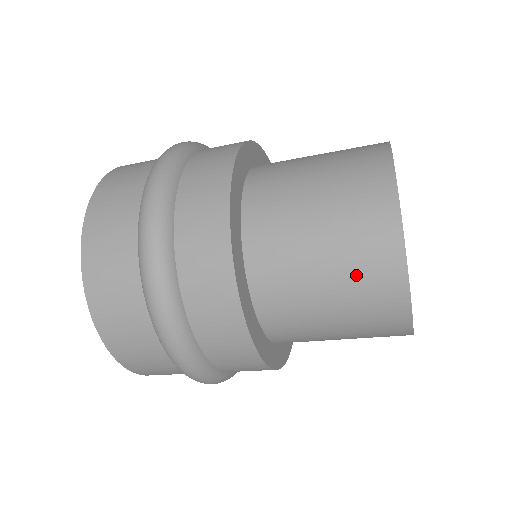
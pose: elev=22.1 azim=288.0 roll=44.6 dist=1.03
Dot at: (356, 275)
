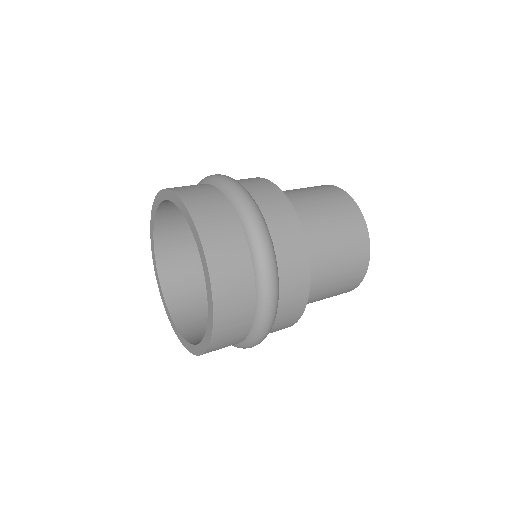
Dot at: occluded
